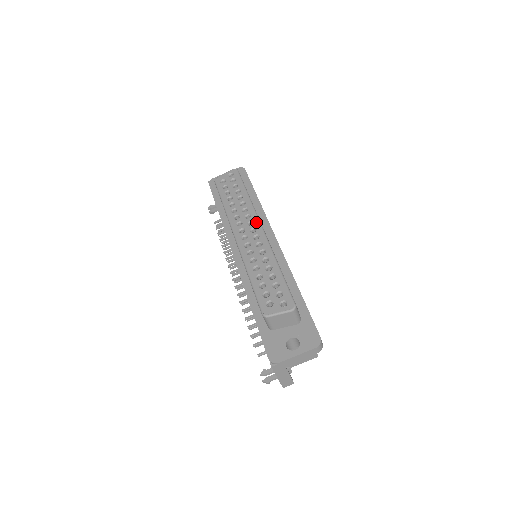
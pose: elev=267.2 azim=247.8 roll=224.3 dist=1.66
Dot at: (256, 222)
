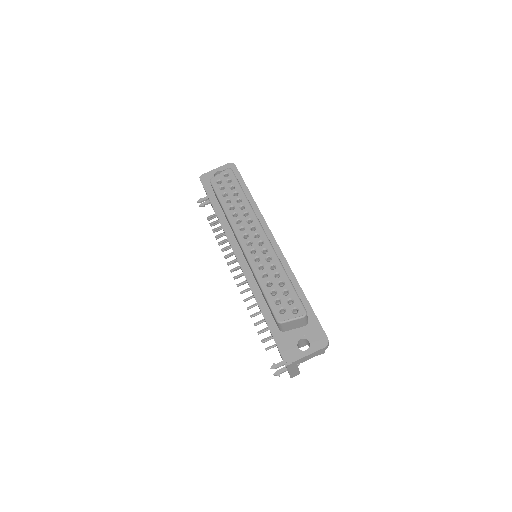
Dot at: (258, 227)
